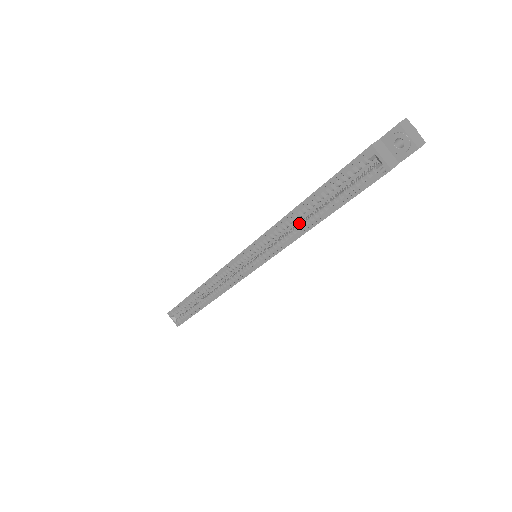
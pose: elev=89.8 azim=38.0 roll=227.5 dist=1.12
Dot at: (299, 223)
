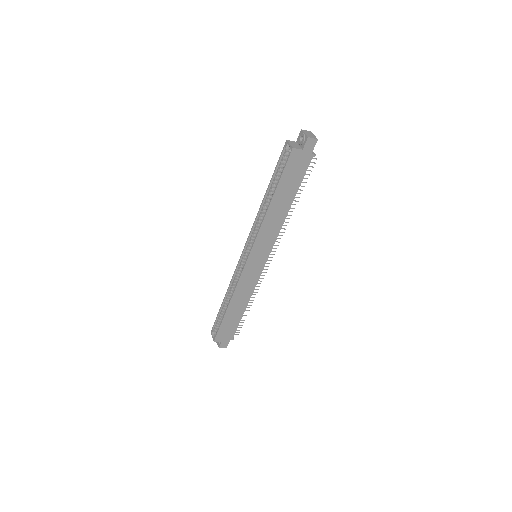
Dot at: occluded
